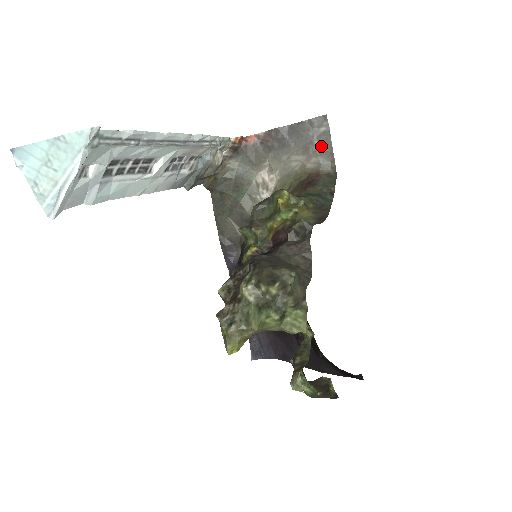
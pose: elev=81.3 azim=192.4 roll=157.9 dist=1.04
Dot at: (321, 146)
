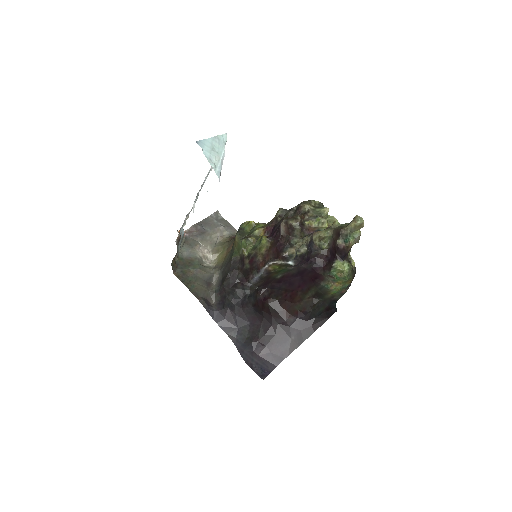
Dot at: (224, 225)
